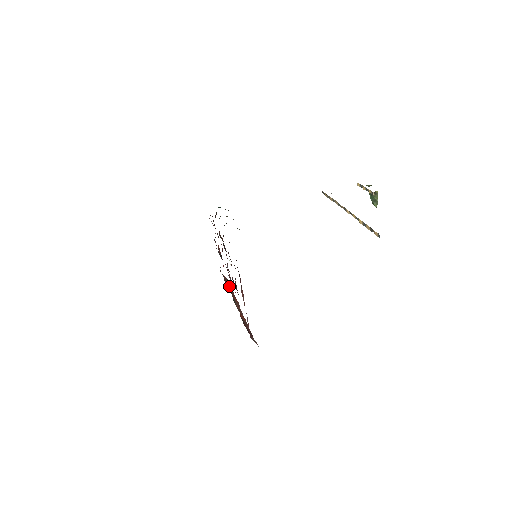
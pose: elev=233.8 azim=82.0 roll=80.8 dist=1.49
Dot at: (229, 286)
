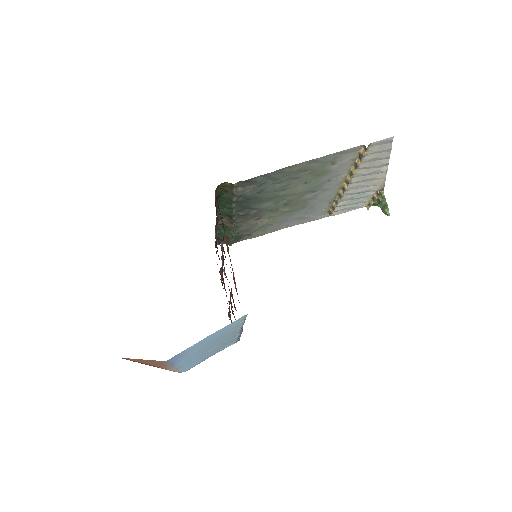
Dot at: occluded
